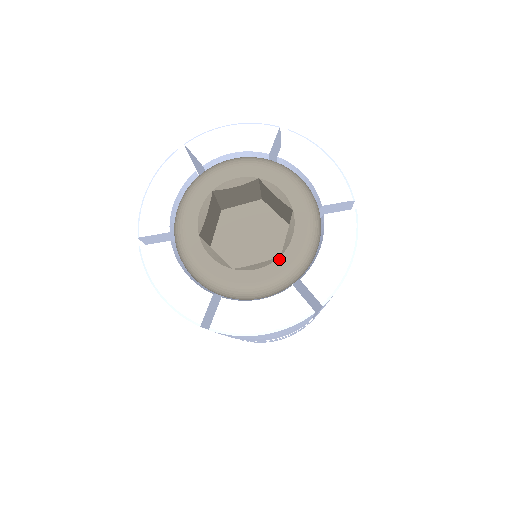
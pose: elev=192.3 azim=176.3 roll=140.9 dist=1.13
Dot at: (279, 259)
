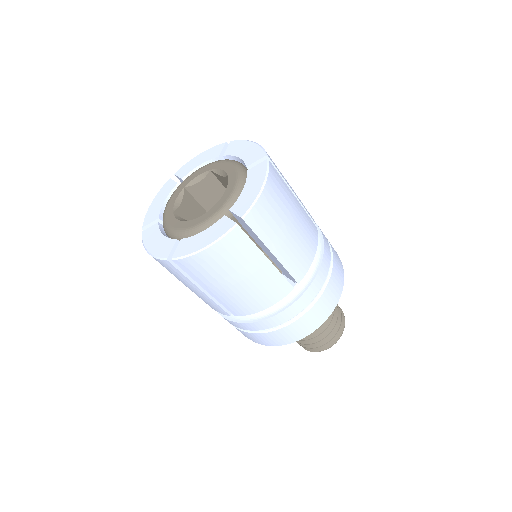
Dot at: (217, 204)
